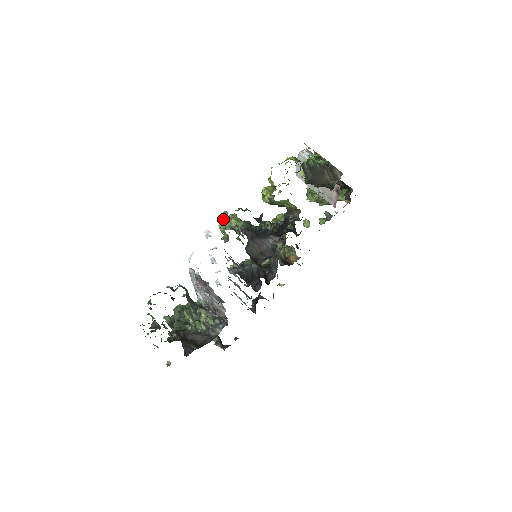
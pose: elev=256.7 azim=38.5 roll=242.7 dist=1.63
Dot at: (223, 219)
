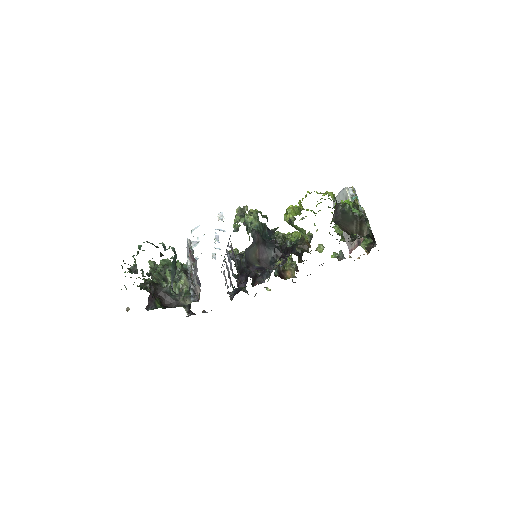
Dot at: (240, 212)
